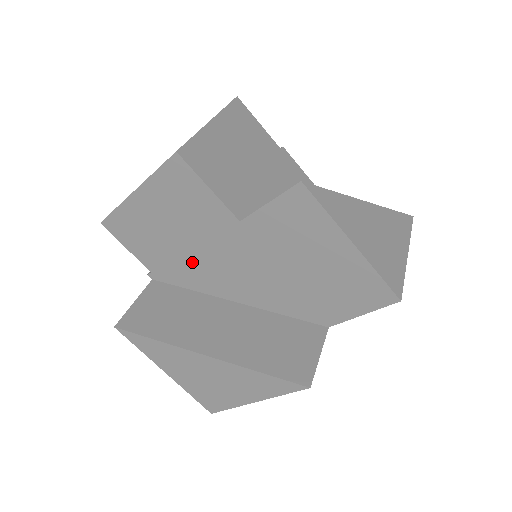
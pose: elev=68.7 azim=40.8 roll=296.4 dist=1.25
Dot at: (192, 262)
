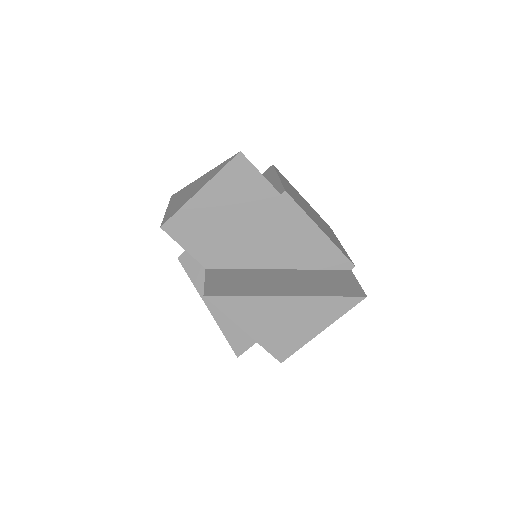
Dot at: occluded
